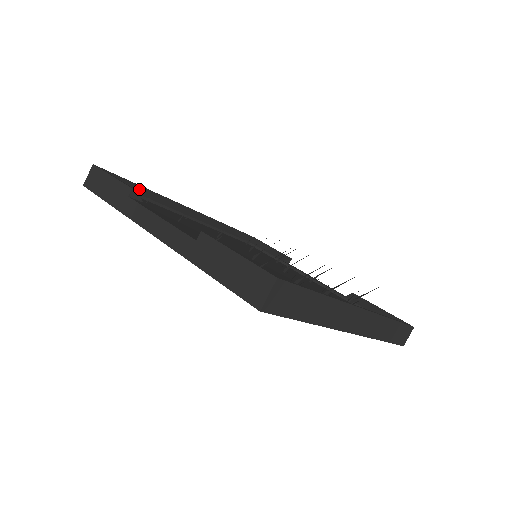
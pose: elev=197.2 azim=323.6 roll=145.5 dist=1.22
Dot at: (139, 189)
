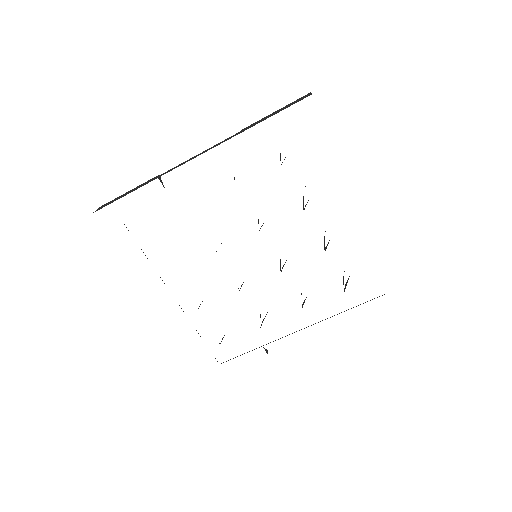
Dot at: occluded
